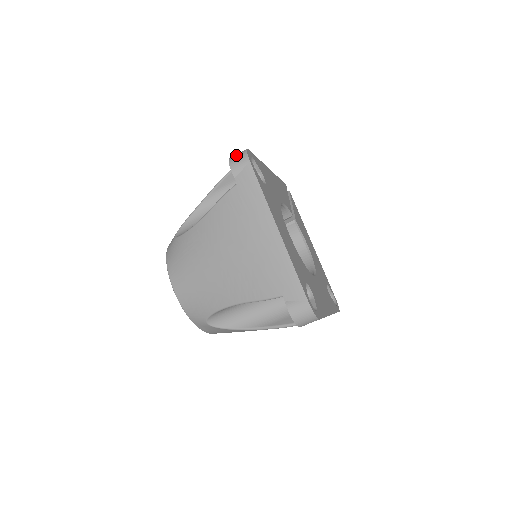
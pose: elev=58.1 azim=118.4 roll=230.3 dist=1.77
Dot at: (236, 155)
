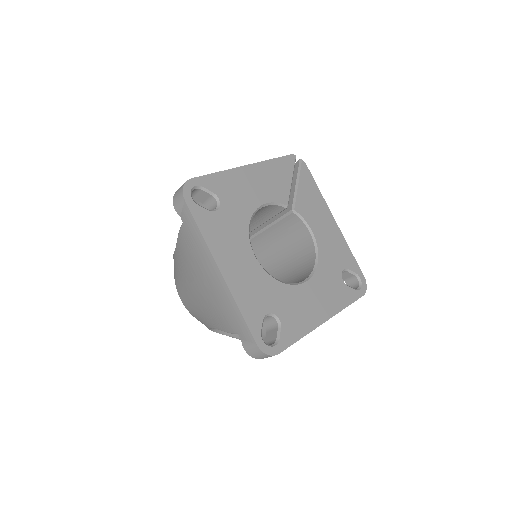
Dot at: (178, 190)
